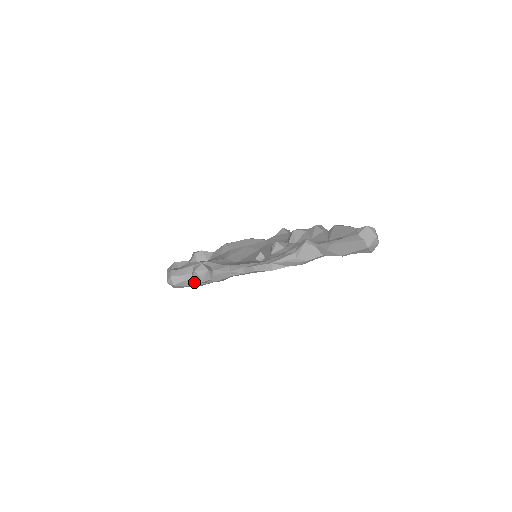
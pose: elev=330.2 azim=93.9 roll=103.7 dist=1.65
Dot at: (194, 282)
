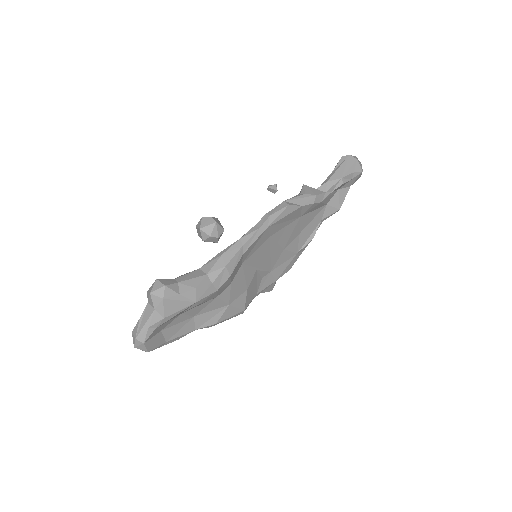
Dot at: (192, 282)
